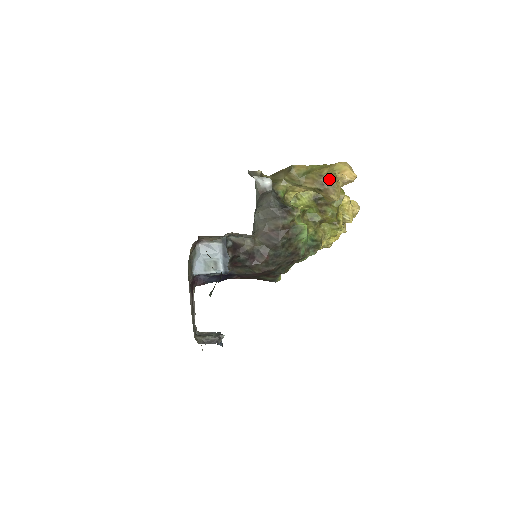
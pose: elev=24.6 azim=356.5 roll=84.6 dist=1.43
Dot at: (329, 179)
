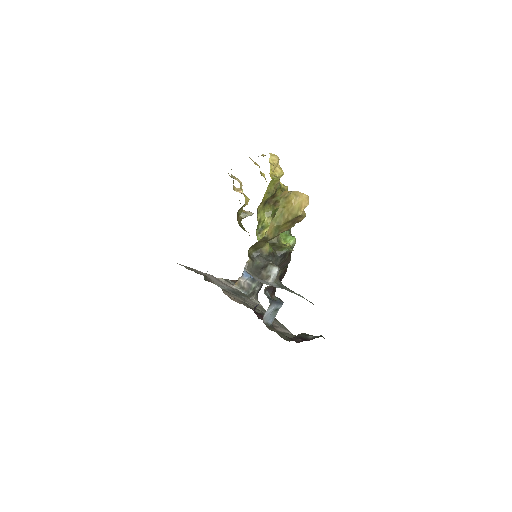
Dot at: (296, 218)
